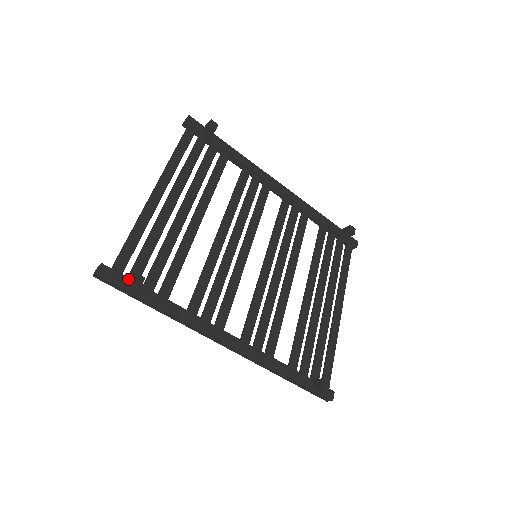
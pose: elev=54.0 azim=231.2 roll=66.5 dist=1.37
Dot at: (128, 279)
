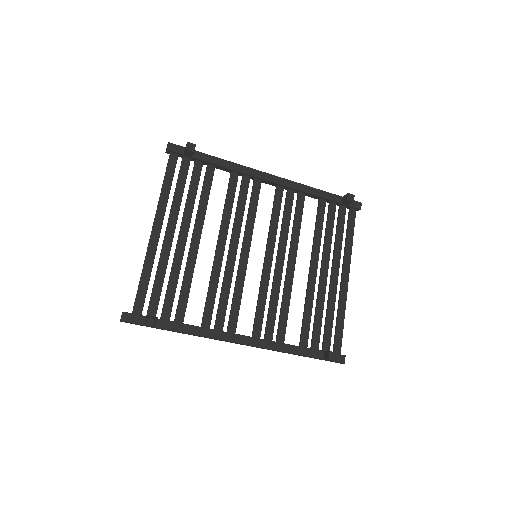
Dot at: (146, 318)
